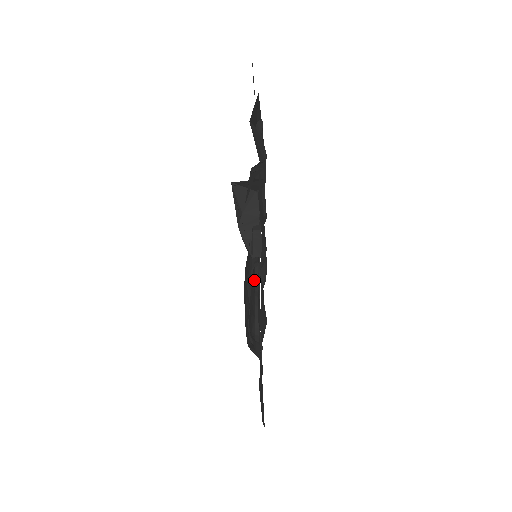
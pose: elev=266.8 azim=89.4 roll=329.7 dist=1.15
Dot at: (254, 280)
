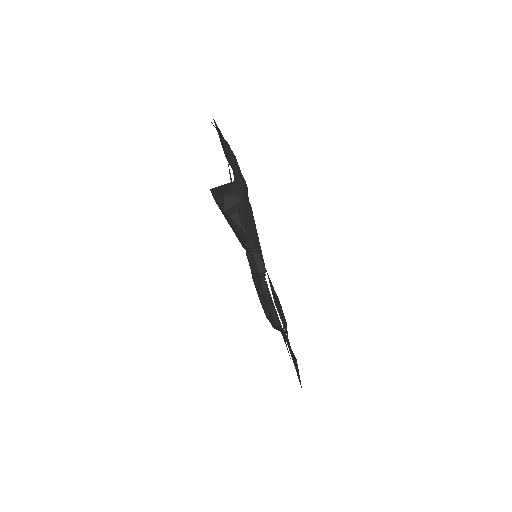
Dot at: (249, 241)
